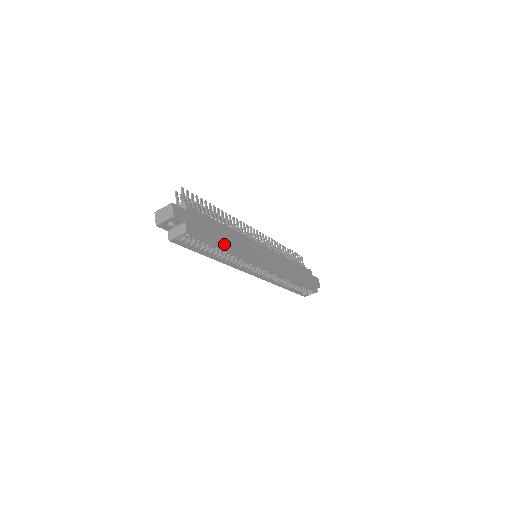
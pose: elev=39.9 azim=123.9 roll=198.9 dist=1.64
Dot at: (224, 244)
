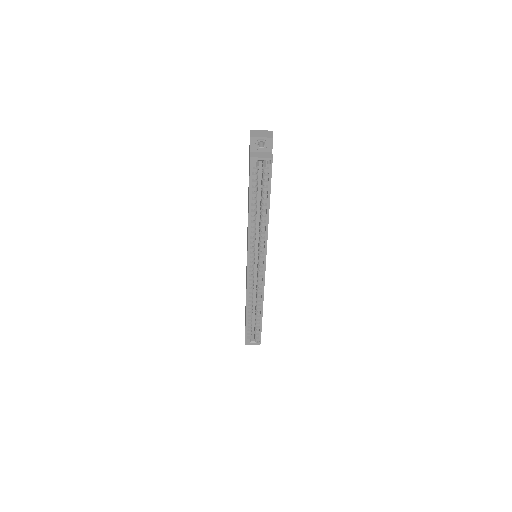
Dot at: occluded
